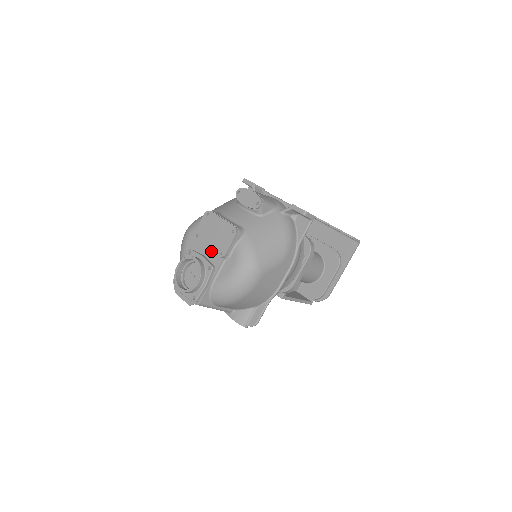
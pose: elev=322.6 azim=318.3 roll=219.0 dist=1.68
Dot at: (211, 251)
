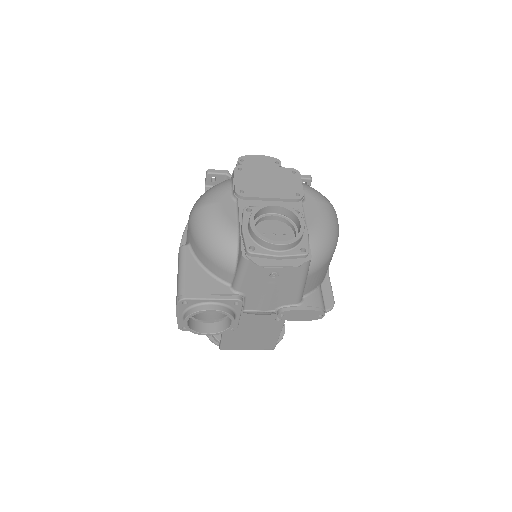
Dot at: (281, 198)
